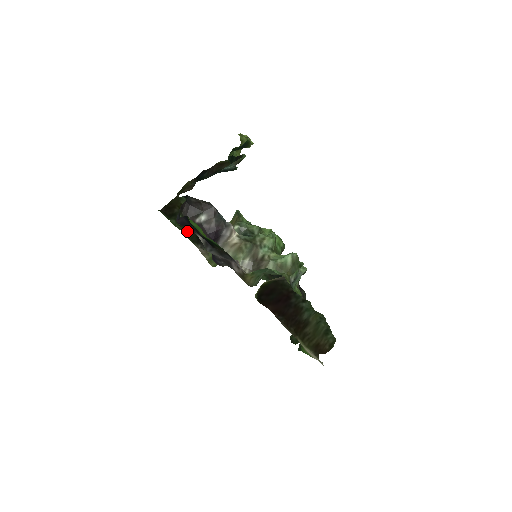
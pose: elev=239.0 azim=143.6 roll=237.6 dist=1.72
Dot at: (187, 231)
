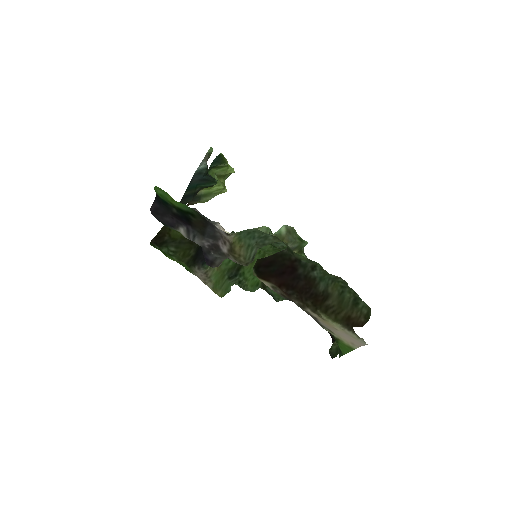
Dot at: (181, 256)
